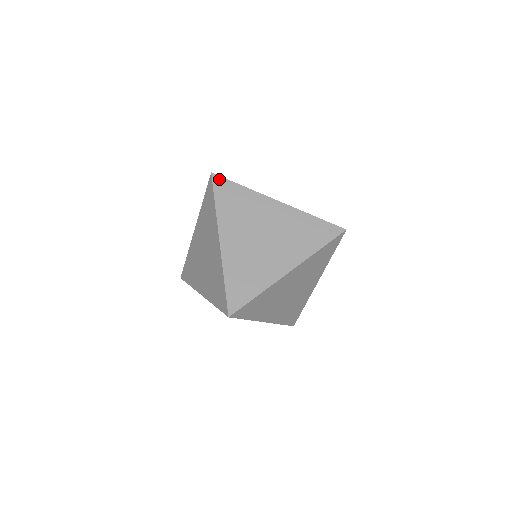
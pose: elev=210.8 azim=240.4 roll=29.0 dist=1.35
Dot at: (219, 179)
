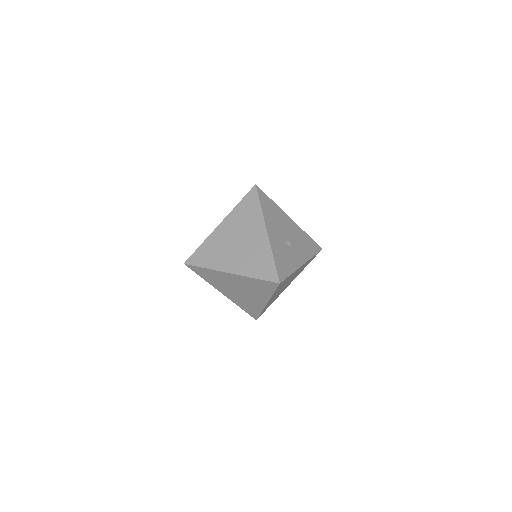
Dot at: occluded
